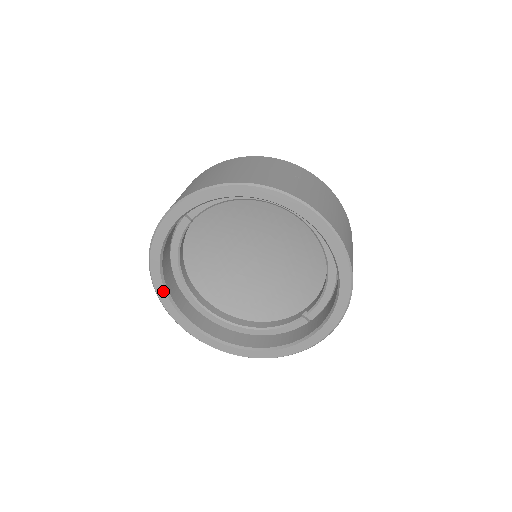
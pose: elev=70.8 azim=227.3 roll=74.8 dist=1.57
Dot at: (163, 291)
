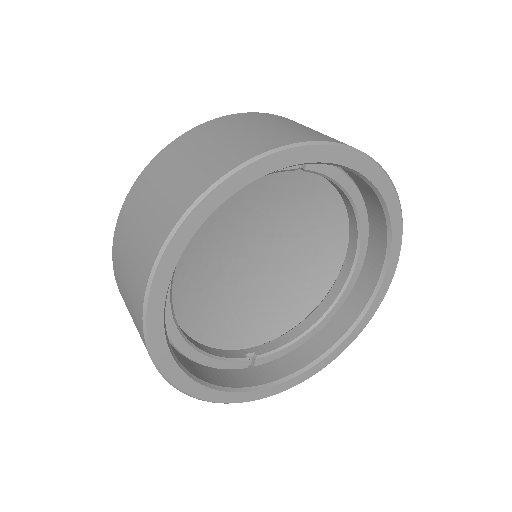
Dot at: (199, 222)
